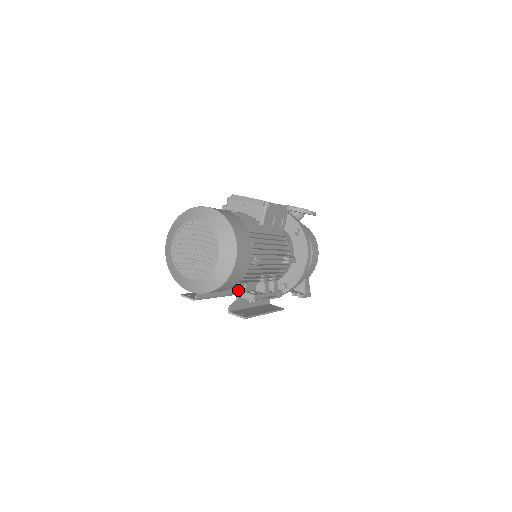
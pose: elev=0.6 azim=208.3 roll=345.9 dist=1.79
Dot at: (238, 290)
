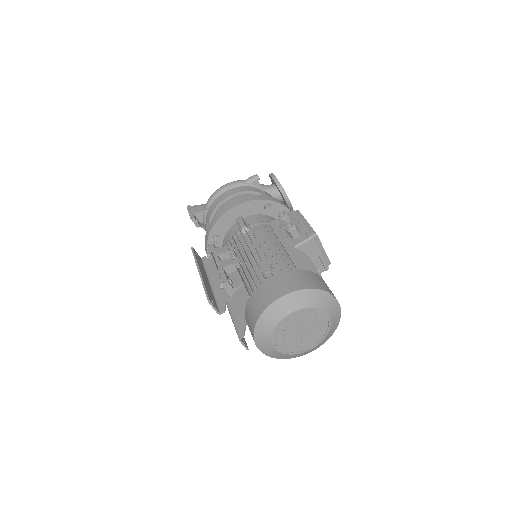
Dot at: occluded
